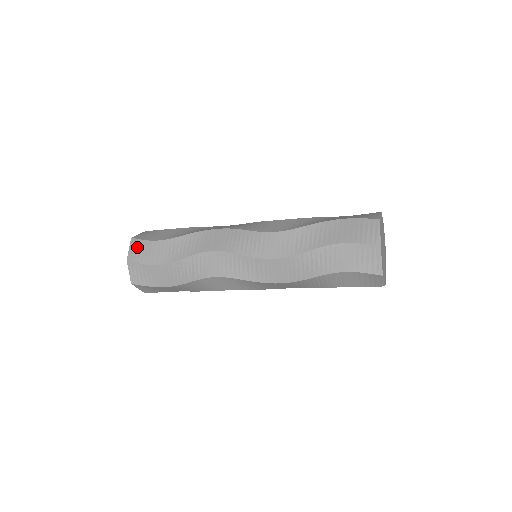
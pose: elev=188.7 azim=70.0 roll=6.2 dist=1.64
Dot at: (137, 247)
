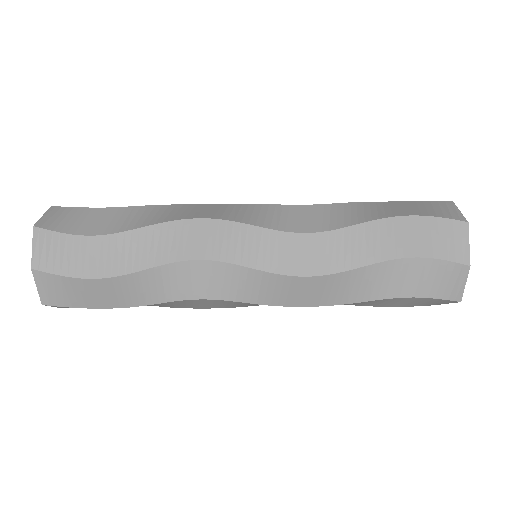
Dot at: (49, 245)
